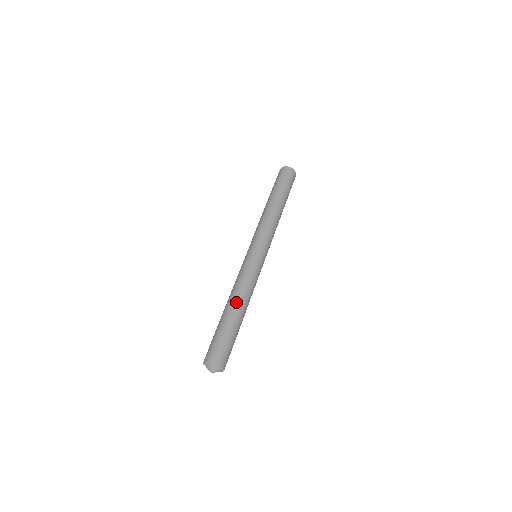
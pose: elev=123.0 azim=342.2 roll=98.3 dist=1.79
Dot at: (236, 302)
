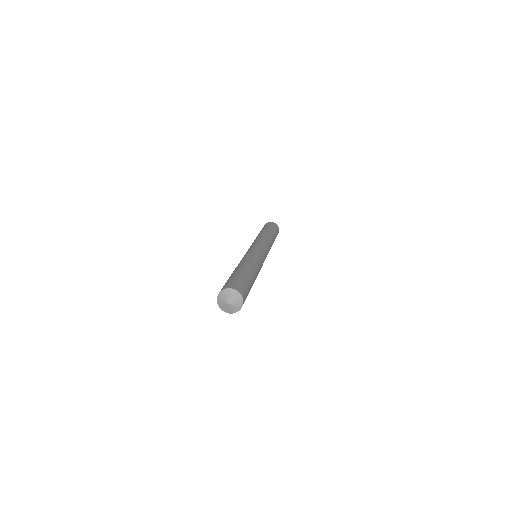
Dot at: (247, 264)
